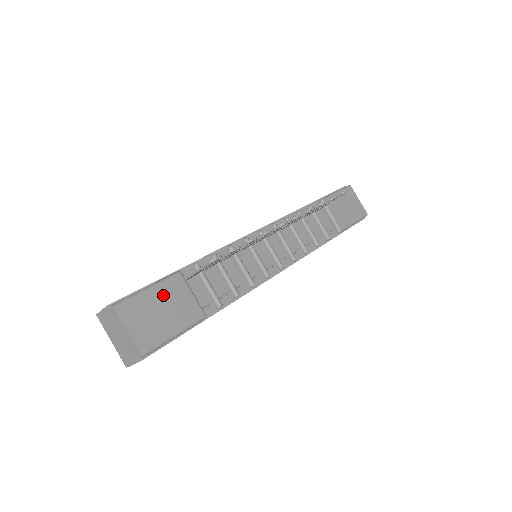
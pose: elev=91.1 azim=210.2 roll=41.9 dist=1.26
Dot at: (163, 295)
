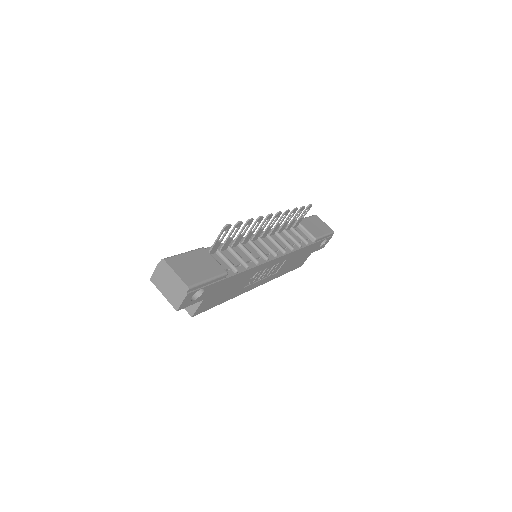
Dot at: (195, 258)
